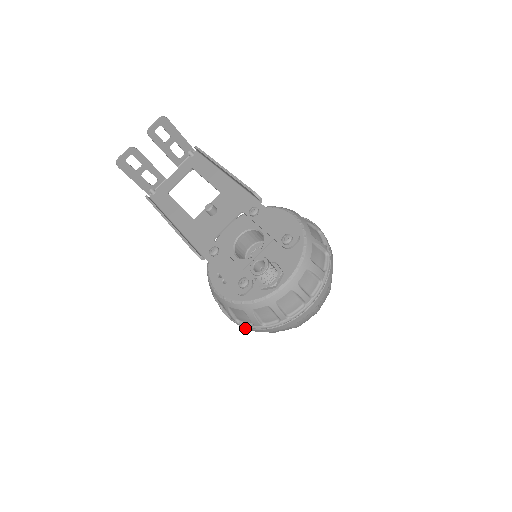
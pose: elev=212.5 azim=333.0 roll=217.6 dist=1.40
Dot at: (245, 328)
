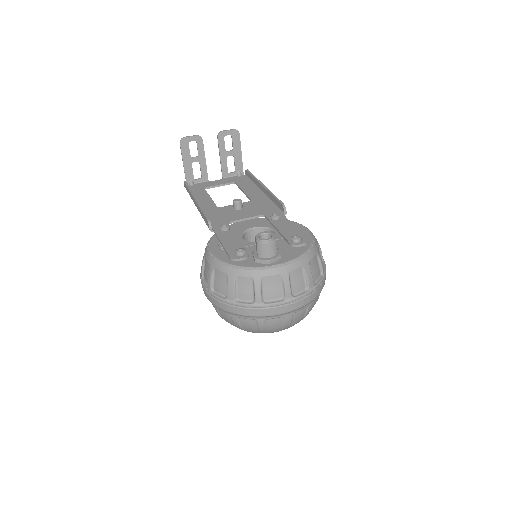
Dot at: (215, 303)
